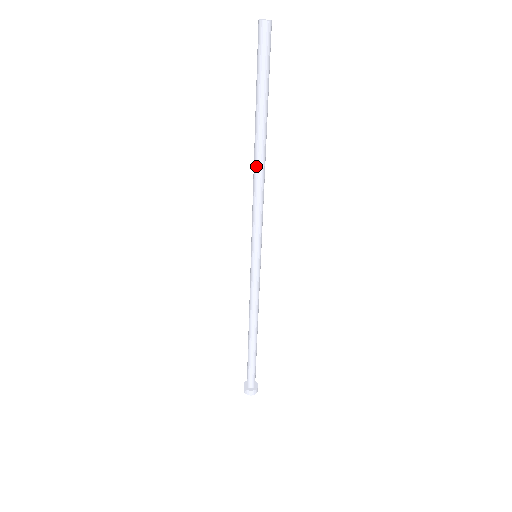
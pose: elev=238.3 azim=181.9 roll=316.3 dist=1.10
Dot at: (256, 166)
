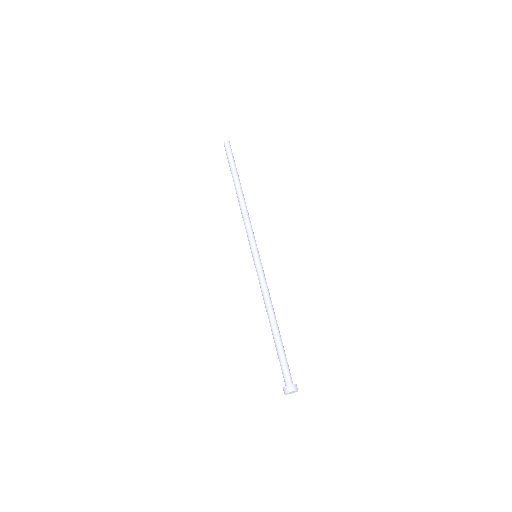
Dot at: (239, 200)
